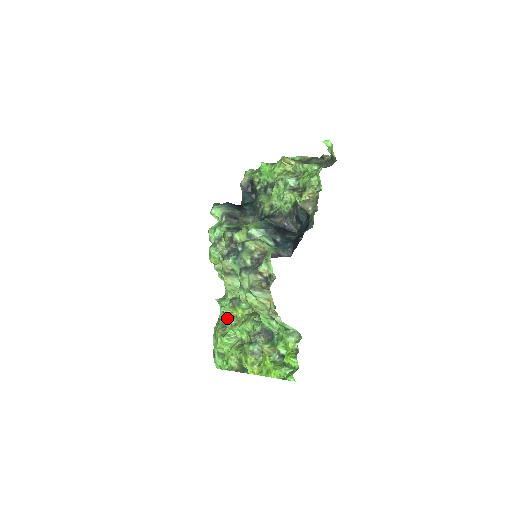
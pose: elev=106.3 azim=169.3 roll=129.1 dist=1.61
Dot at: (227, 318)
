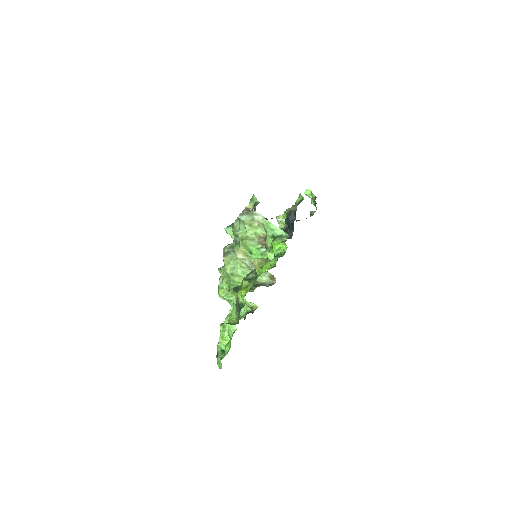
Dot at: occluded
